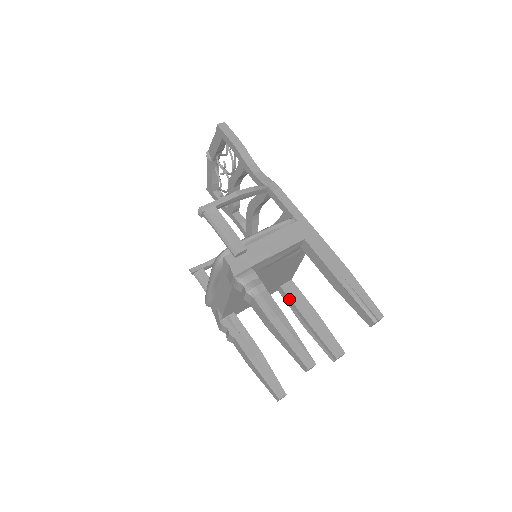
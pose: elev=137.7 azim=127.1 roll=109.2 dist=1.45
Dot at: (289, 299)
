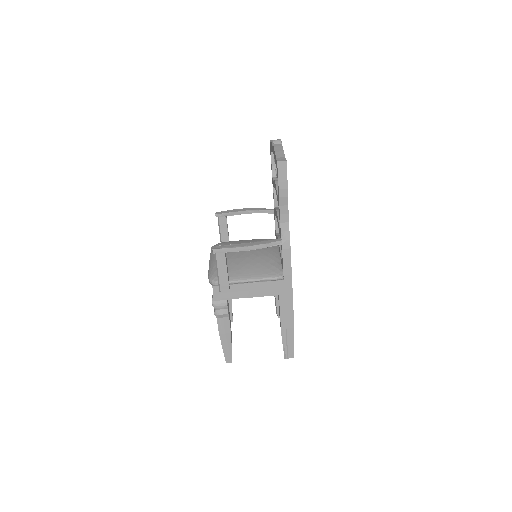
Dot at: occluded
